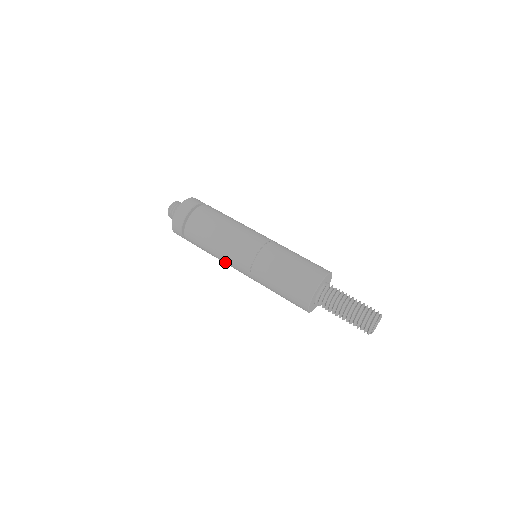
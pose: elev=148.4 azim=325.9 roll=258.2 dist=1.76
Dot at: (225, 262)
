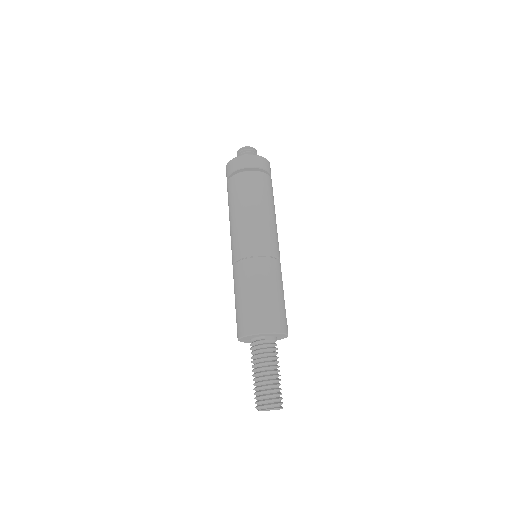
Dot at: occluded
